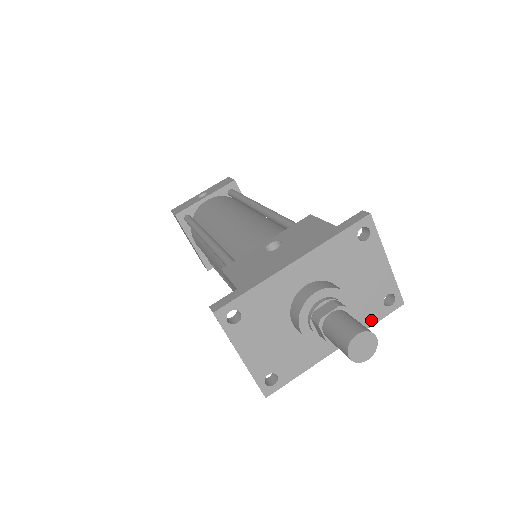
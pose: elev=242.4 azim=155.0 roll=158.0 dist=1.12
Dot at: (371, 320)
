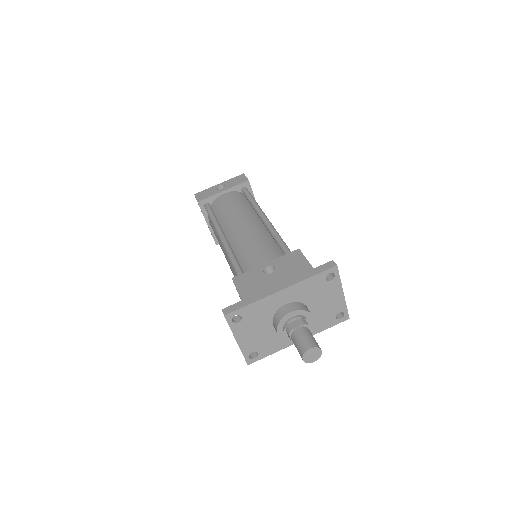
Dot at: (325, 326)
